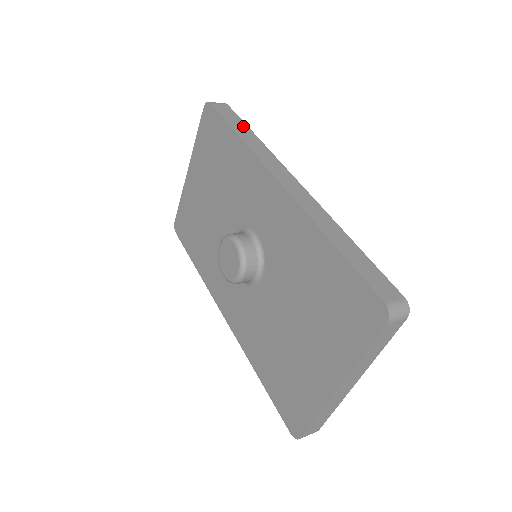
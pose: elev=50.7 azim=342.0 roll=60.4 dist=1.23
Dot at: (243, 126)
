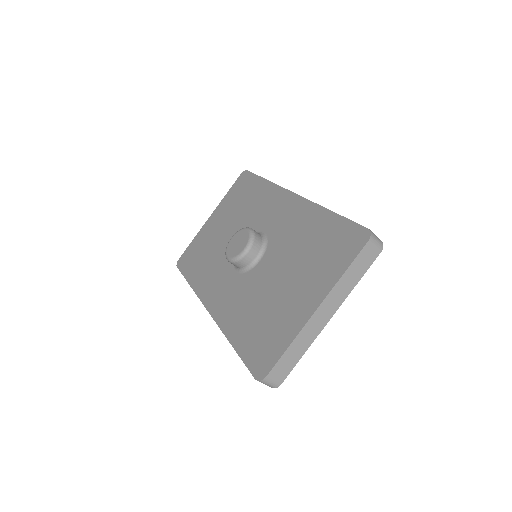
Dot at: occluded
